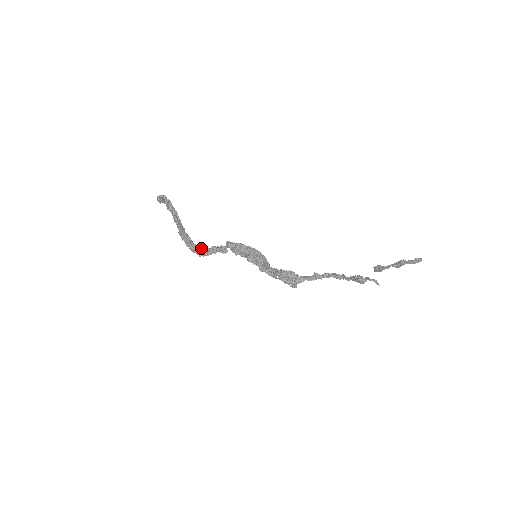
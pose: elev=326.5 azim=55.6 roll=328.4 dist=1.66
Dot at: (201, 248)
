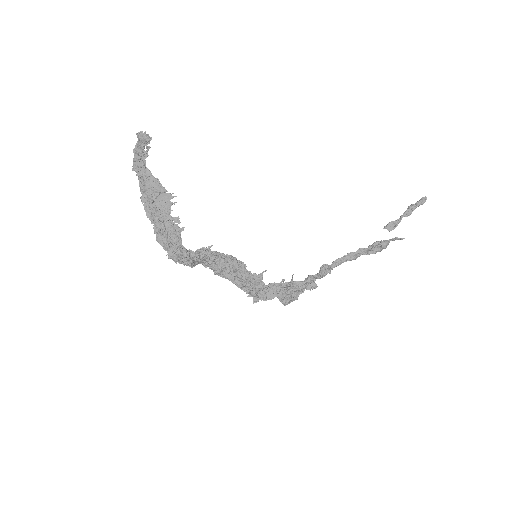
Dot at: (187, 250)
